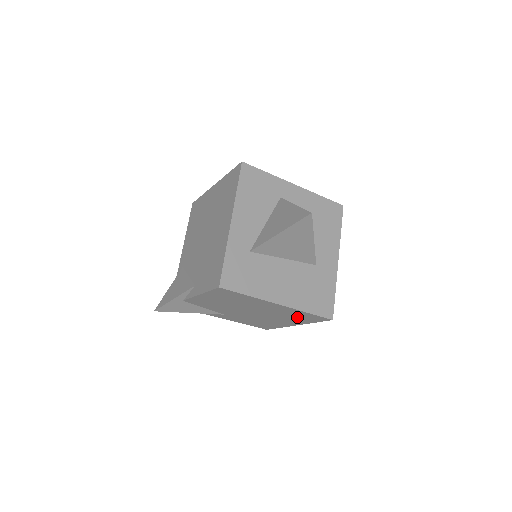
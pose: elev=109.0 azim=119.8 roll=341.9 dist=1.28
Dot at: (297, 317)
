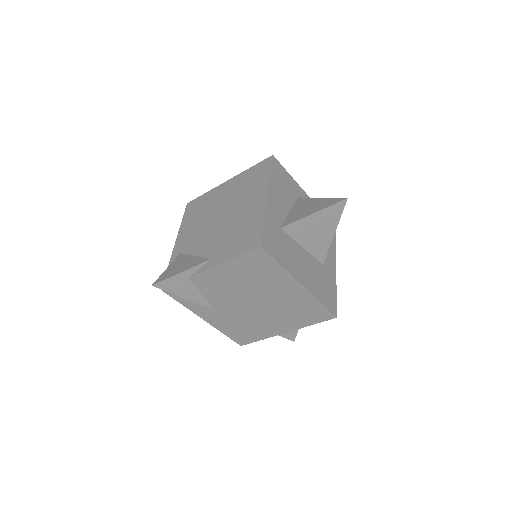
Dot at: (301, 313)
